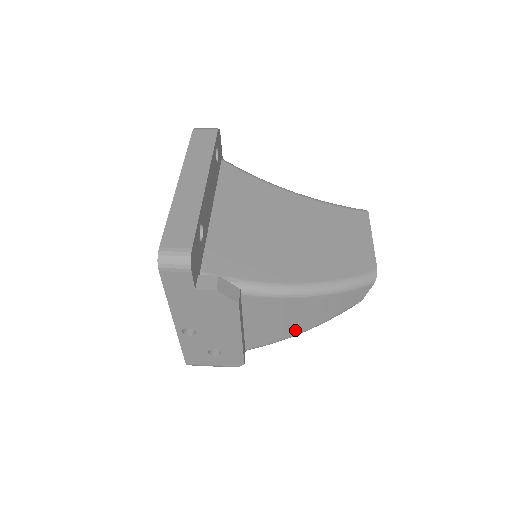
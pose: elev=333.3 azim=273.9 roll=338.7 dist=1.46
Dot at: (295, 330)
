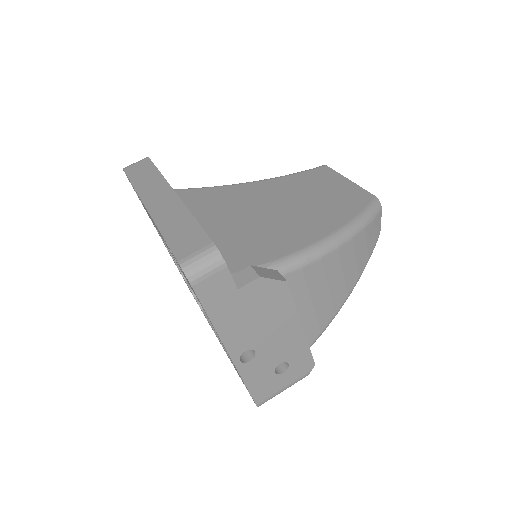
Dot at: (342, 296)
